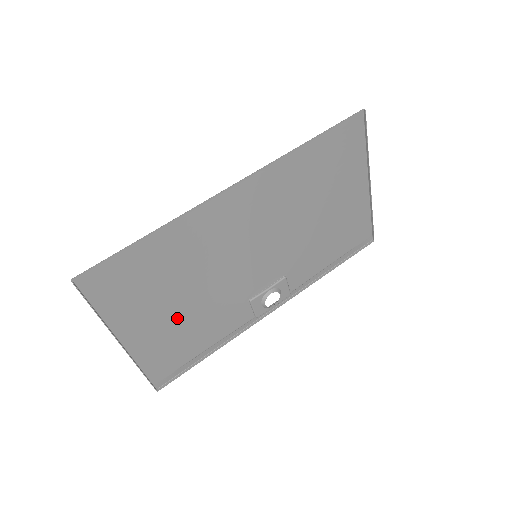
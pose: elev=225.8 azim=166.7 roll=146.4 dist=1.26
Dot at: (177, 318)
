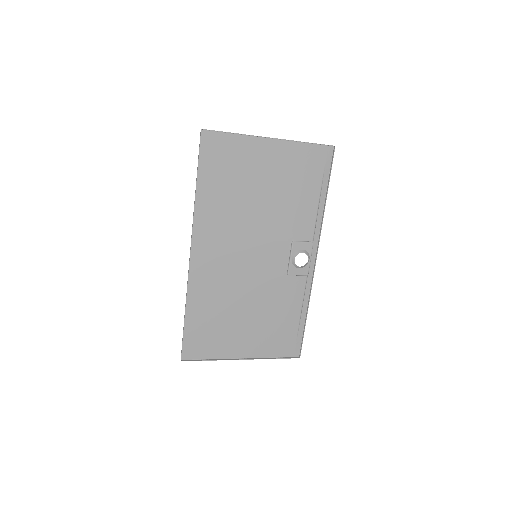
Dot at: (256, 323)
